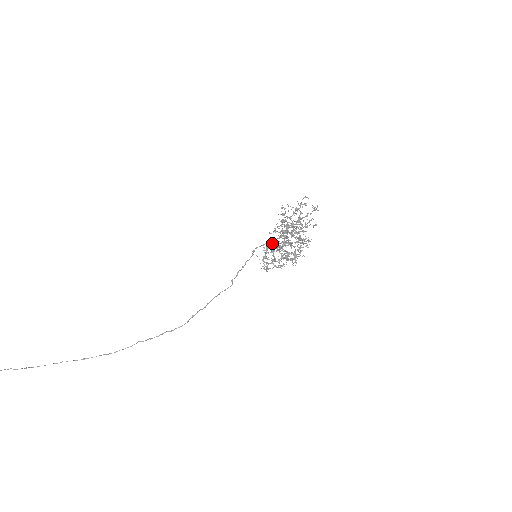
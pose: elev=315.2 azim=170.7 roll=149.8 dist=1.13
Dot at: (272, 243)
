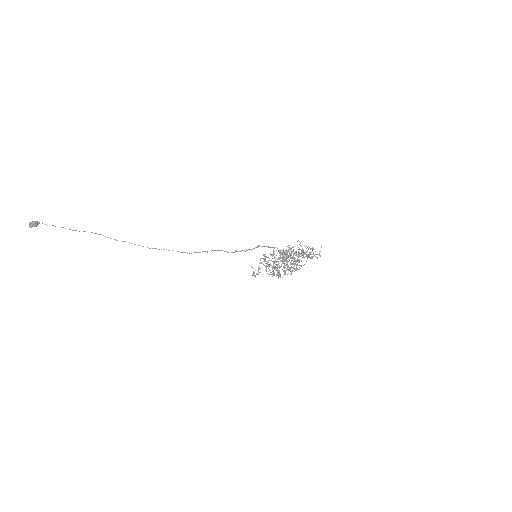
Dot at: (273, 254)
